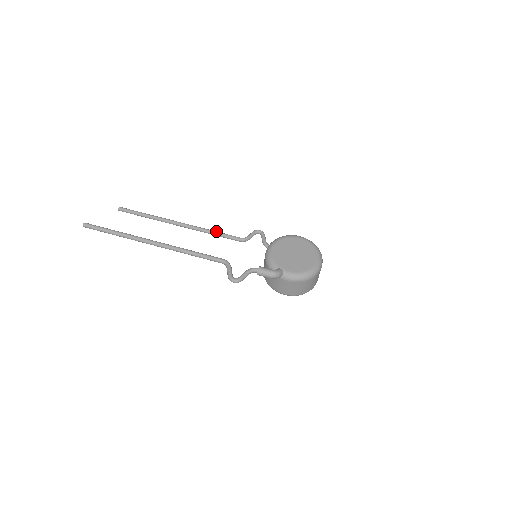
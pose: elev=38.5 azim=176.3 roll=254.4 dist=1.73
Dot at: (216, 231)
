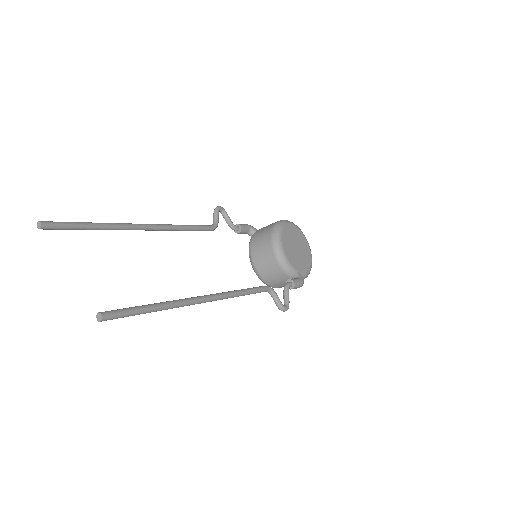
Dot at: (188, 225)
